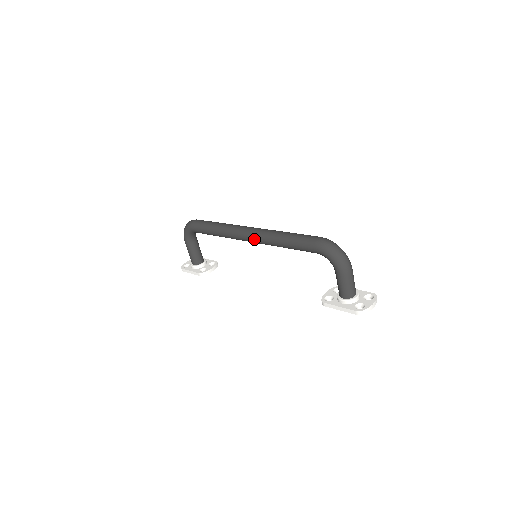
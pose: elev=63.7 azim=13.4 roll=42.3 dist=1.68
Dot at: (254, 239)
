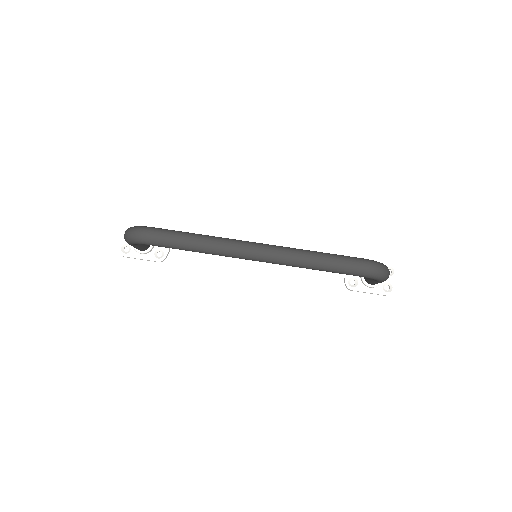
Dot at: occluded
